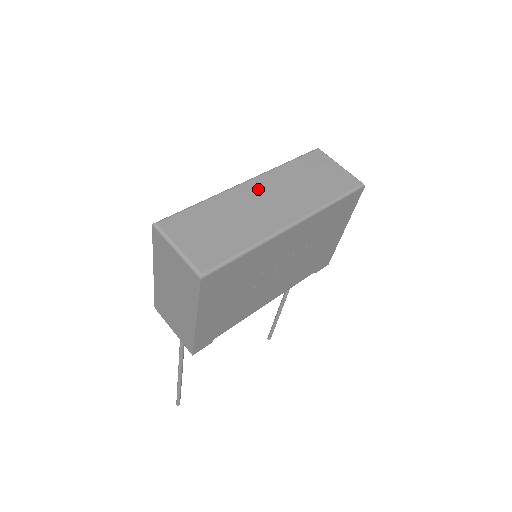
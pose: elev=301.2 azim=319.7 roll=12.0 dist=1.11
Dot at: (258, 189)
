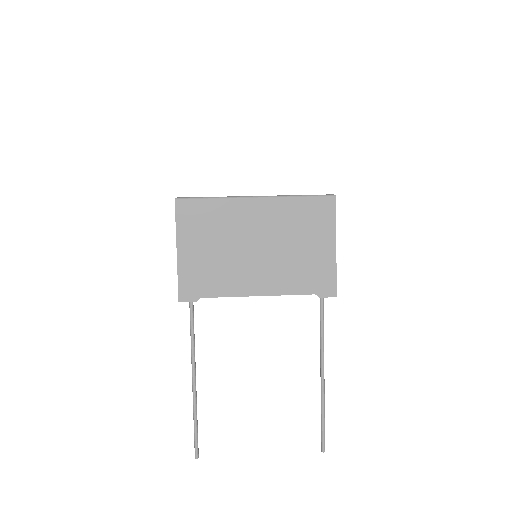
Dot at: occluded
